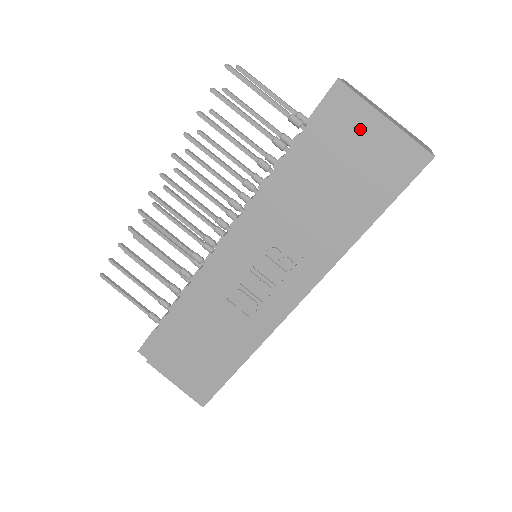
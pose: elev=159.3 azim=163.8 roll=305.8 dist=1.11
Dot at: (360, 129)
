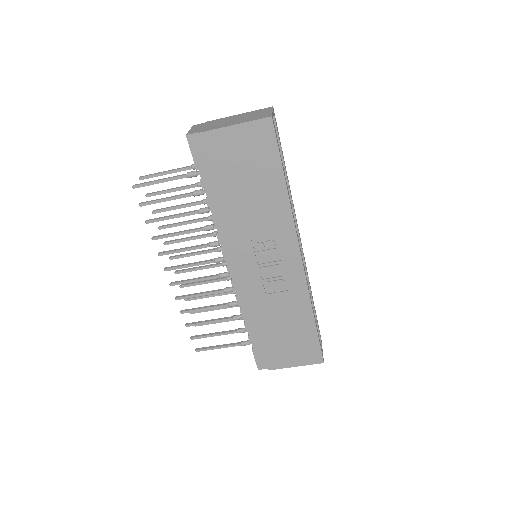
Dot at: (223, 145)
